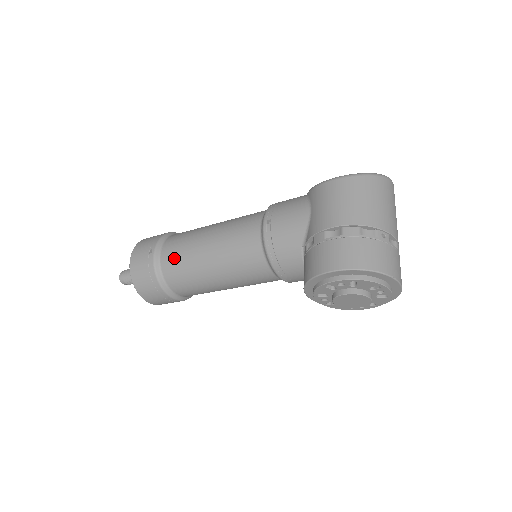
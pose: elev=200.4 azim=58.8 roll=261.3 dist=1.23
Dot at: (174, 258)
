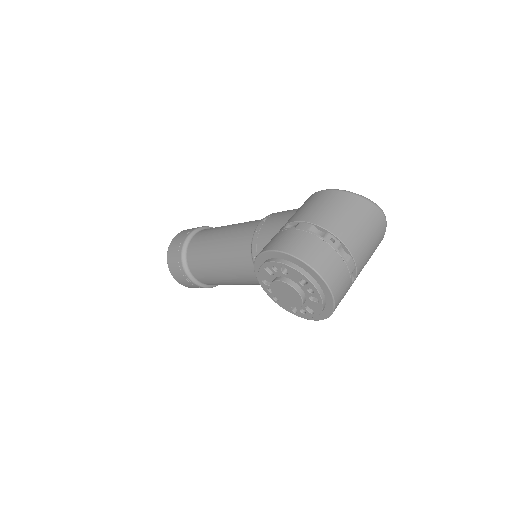
Dot at: (198, 240)
